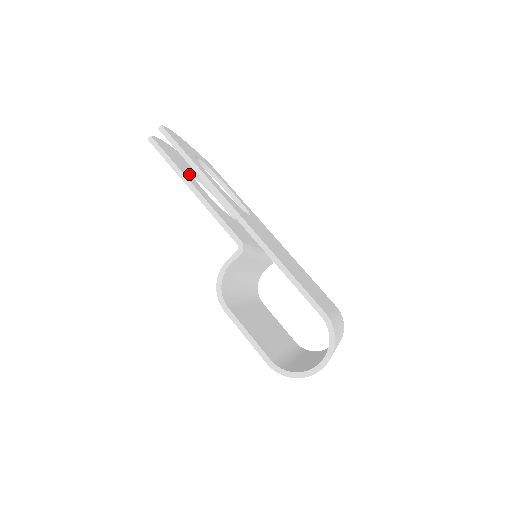
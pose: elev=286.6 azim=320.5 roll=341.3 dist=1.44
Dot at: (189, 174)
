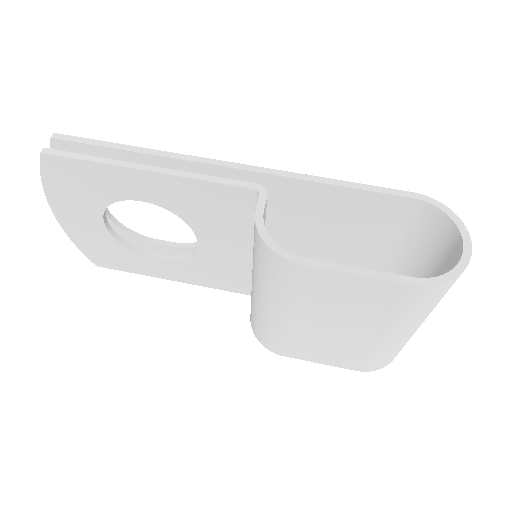
Dot at: occluded
